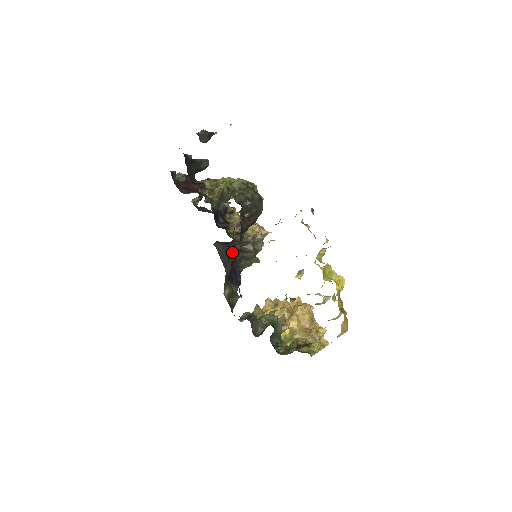
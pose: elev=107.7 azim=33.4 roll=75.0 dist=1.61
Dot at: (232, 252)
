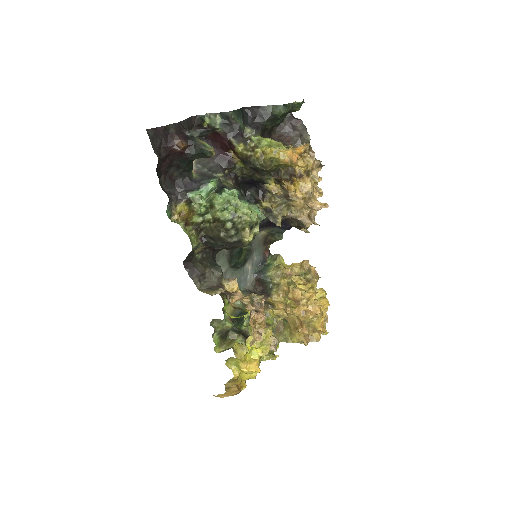
Dot at: occluded
